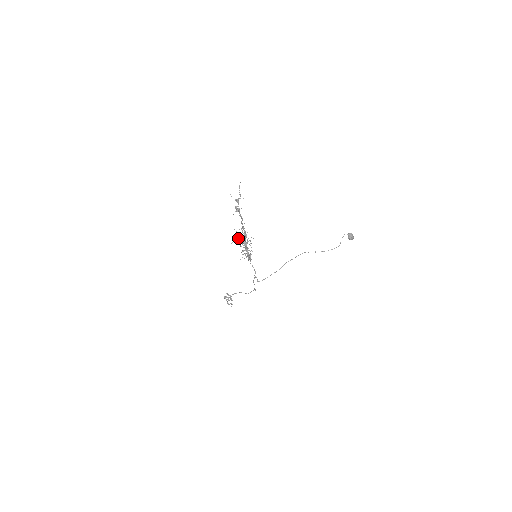
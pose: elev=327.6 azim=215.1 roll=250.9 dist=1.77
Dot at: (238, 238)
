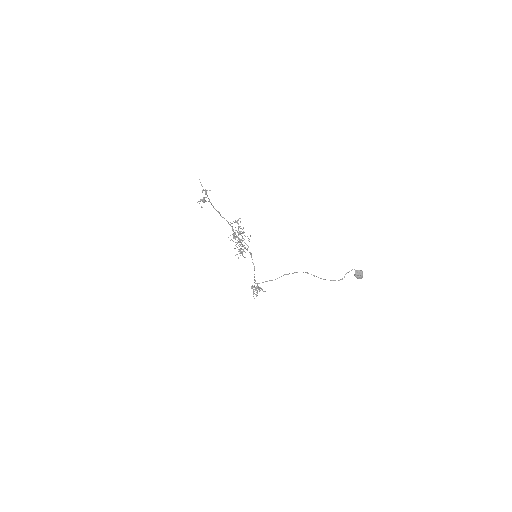
Dot at: occluded
